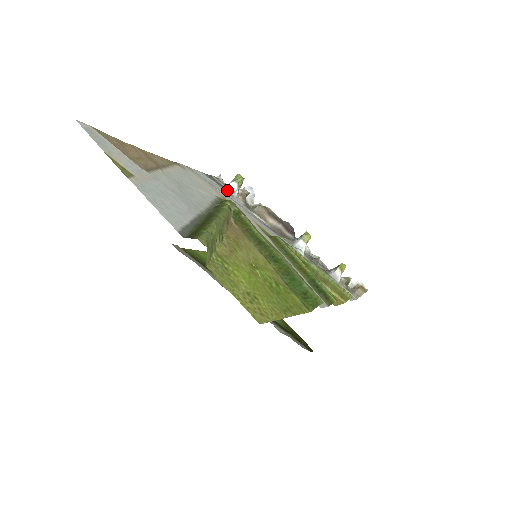
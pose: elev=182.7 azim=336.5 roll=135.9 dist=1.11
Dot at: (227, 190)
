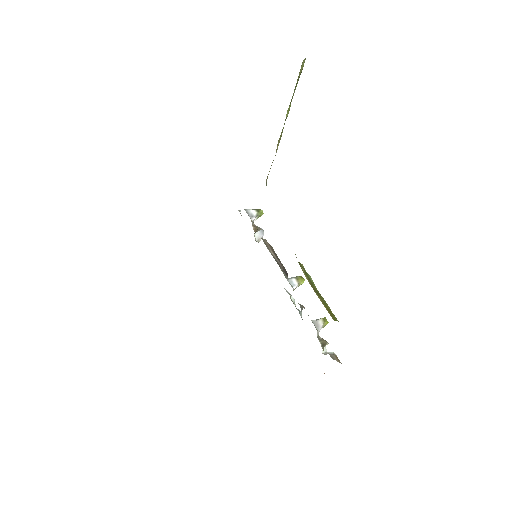
Dot at: (247, 212)
